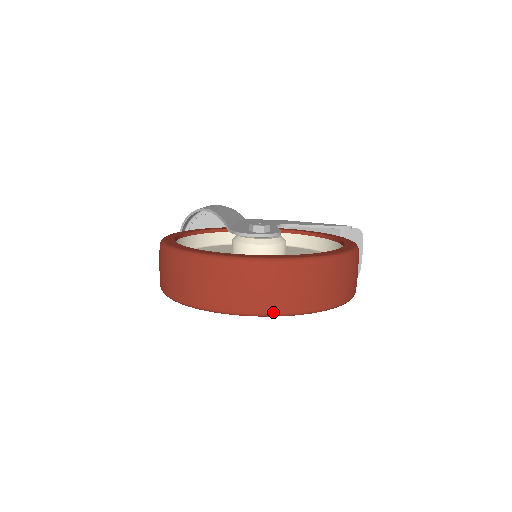
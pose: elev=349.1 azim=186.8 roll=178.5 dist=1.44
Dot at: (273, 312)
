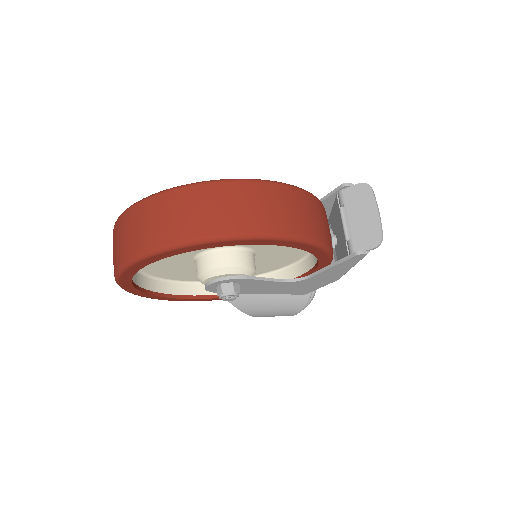
Dot at: (128, 259)
